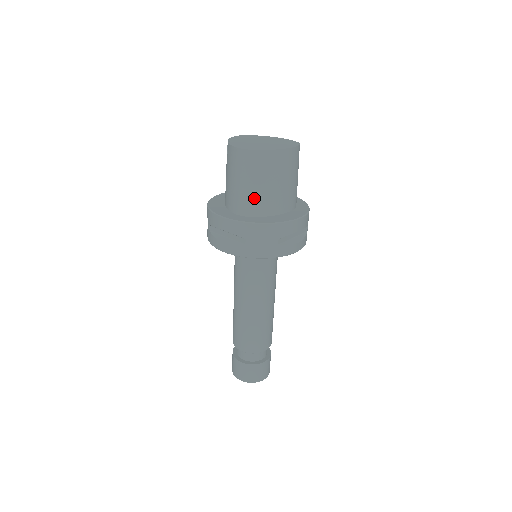
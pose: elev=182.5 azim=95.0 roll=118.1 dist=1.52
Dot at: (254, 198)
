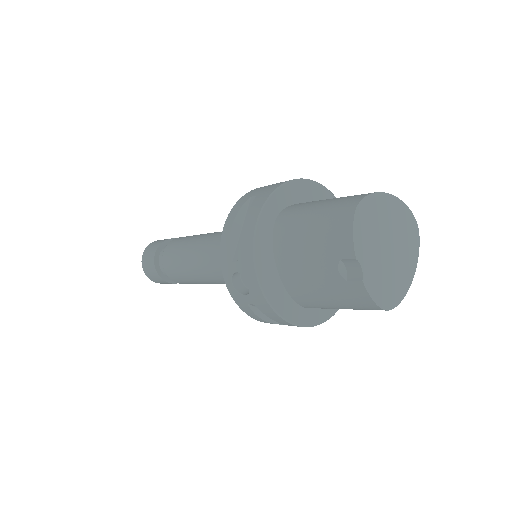
Dot at: occluded
